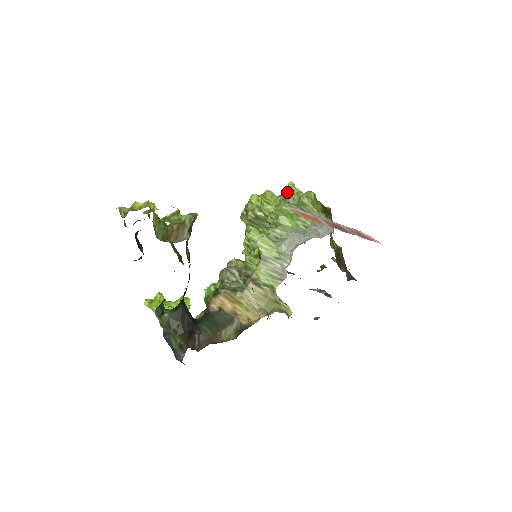
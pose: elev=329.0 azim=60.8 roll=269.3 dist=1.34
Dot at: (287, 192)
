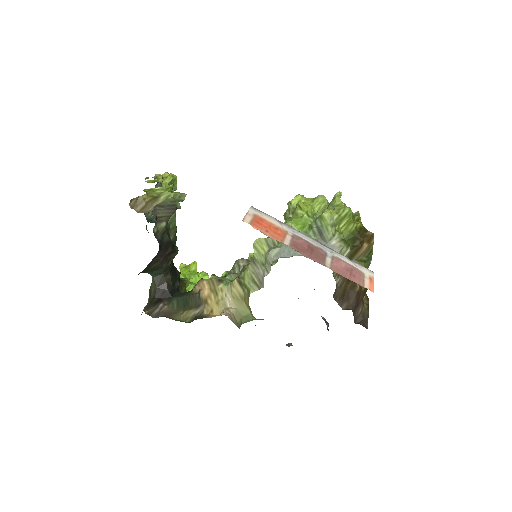
Dot at: (330, 202)
